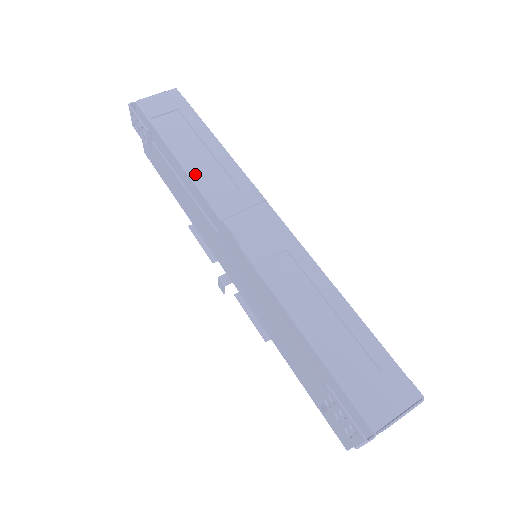
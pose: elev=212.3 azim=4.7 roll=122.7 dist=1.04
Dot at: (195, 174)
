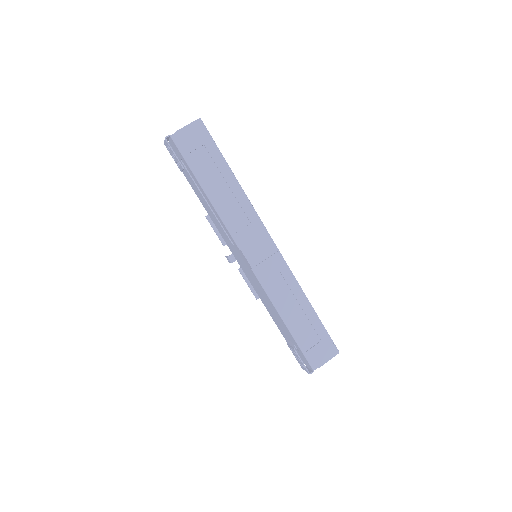
Dot at: (221, 210)
